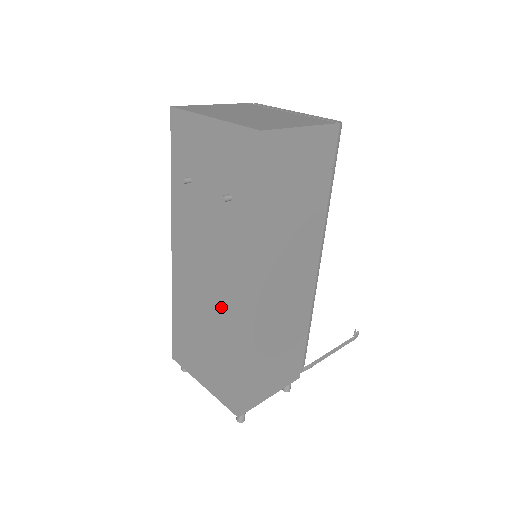
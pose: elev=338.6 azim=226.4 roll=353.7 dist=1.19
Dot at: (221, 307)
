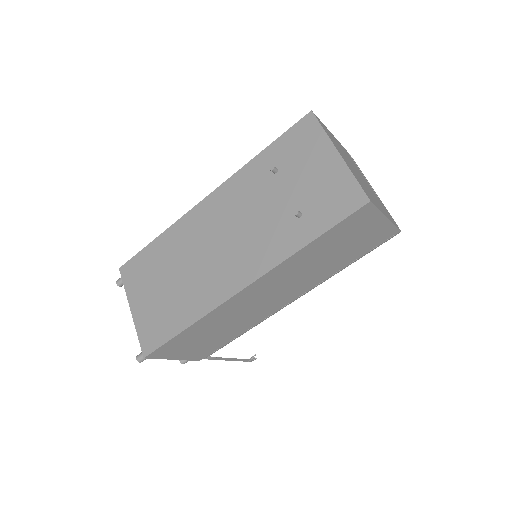
Dot at: (211, 275)
